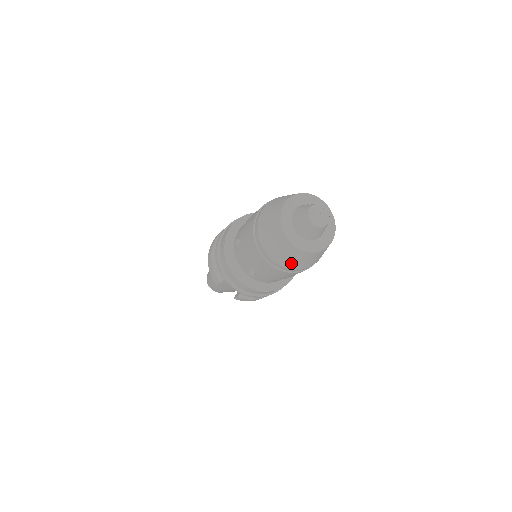
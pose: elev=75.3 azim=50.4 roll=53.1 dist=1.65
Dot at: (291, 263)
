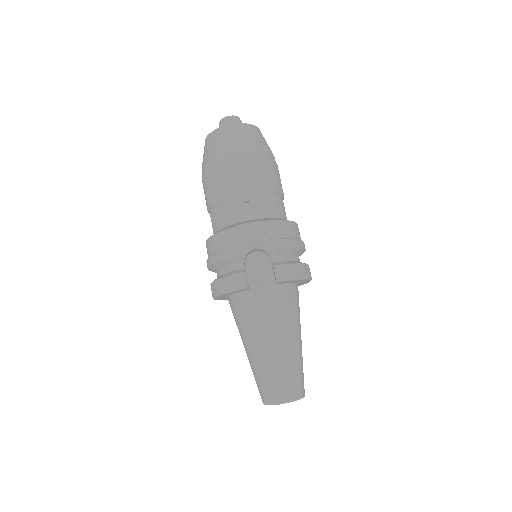
Dot at: (248, 142)
